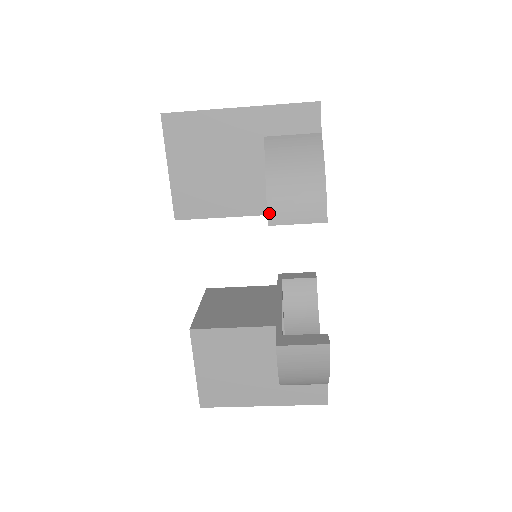
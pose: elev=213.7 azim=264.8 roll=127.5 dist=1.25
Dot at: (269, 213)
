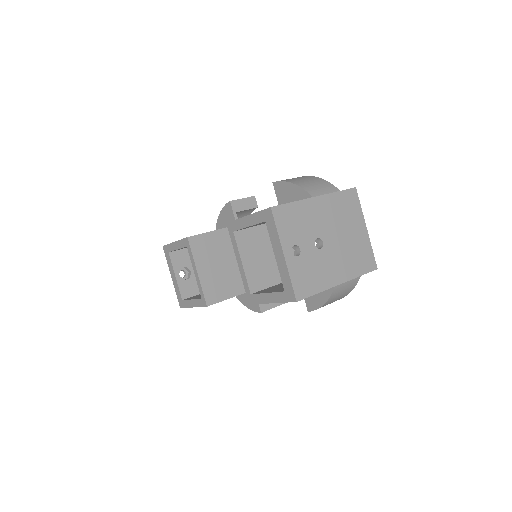
Dot at: occluded
